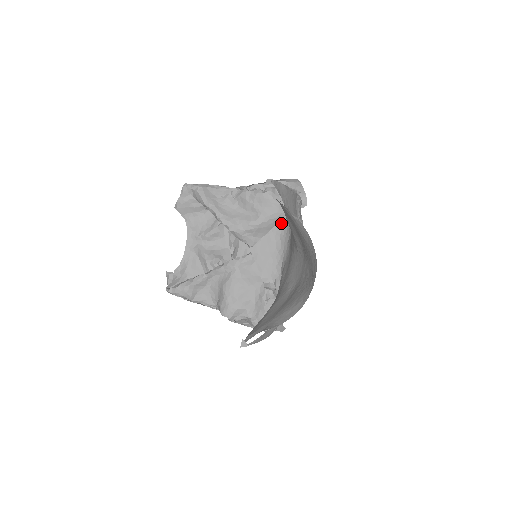
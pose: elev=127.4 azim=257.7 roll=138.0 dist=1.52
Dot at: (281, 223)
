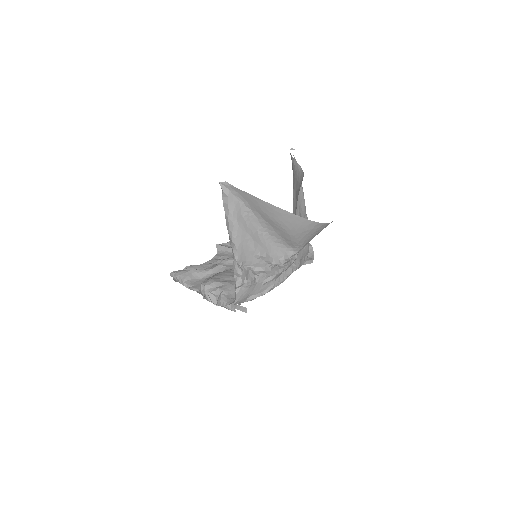
Dot at: occluded
